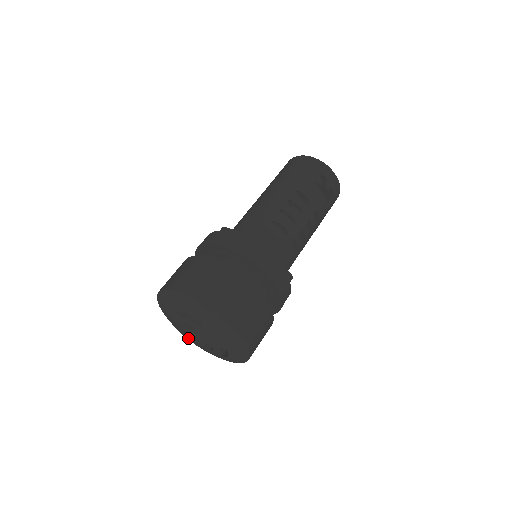
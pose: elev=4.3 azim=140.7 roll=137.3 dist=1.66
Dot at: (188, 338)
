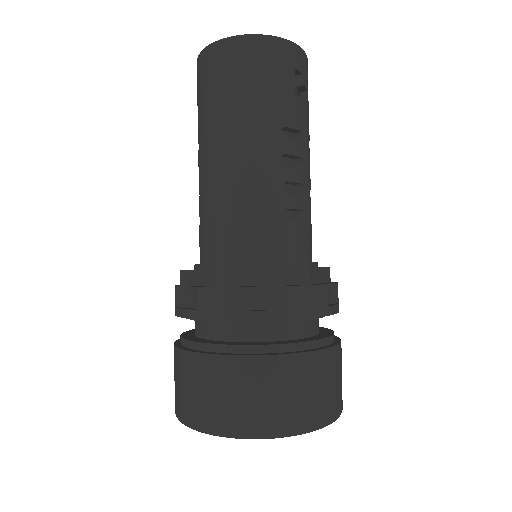
Dot at: occluded
